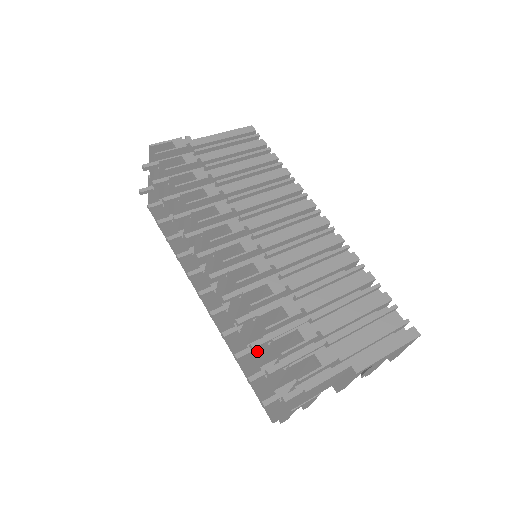
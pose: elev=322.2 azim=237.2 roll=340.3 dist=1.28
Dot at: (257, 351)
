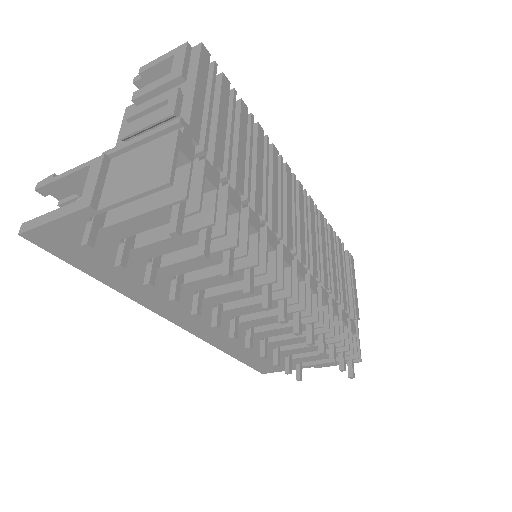
Dot at: (297, 350)
